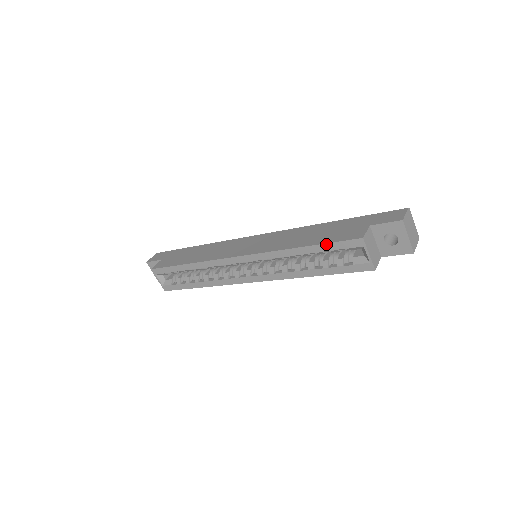
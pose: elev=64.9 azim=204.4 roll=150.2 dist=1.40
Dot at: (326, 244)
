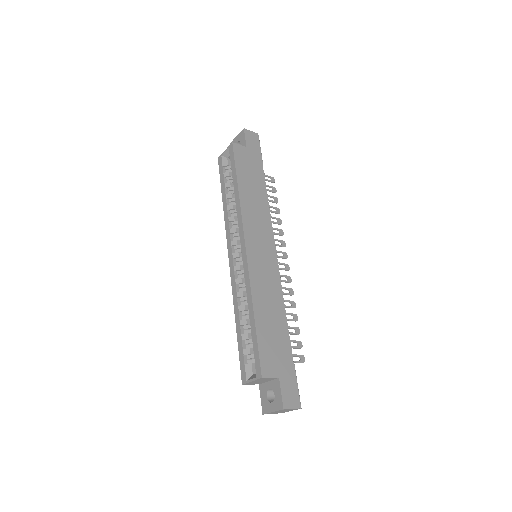
Dot at: (257, 341)
